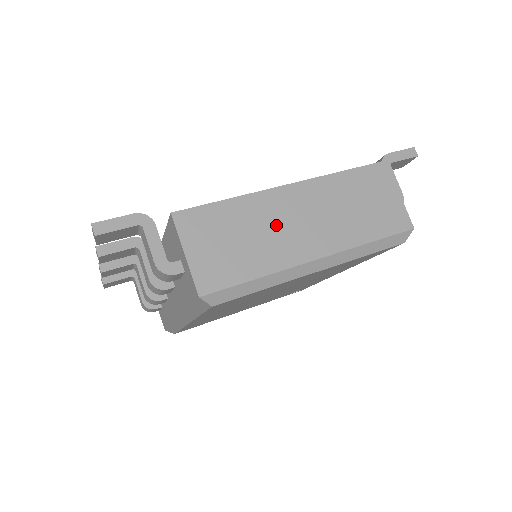
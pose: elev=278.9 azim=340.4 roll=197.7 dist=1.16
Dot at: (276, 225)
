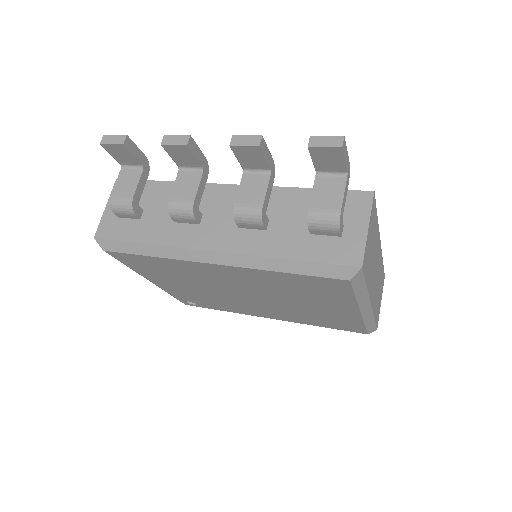
Dot at: (375, 261)
